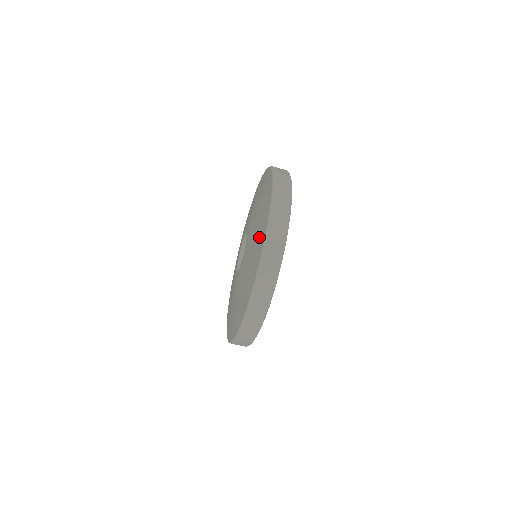
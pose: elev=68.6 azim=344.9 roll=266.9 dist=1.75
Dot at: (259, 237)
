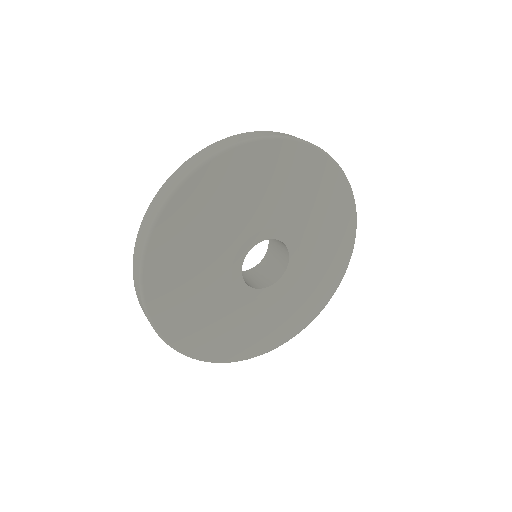
Dot at: occluded
